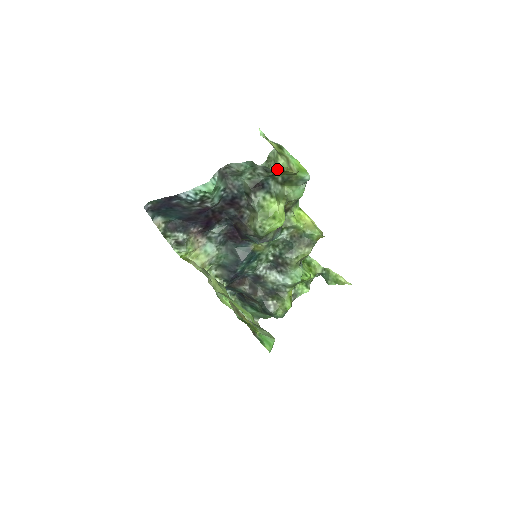
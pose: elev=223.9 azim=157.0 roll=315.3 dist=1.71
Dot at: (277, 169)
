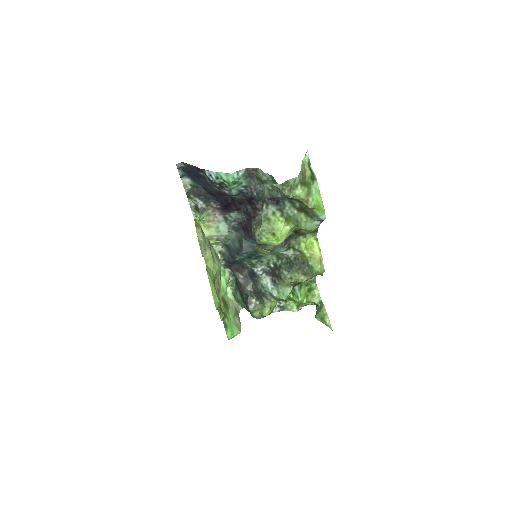
Dot at: (290, 196)
